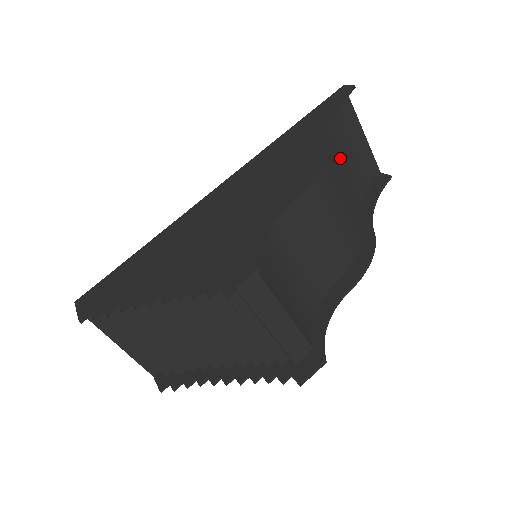
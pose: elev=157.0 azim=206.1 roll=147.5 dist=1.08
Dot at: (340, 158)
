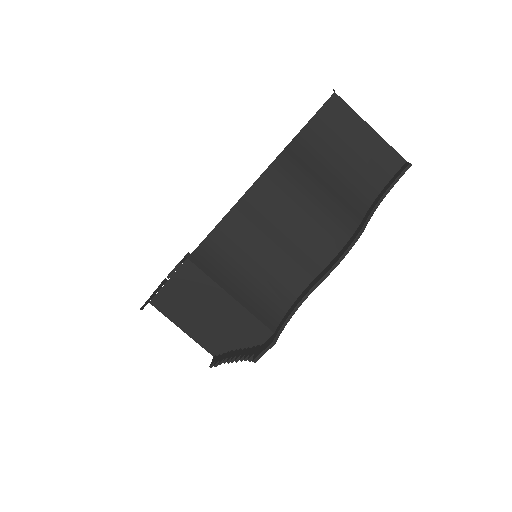
Dot at: (333, 158)
